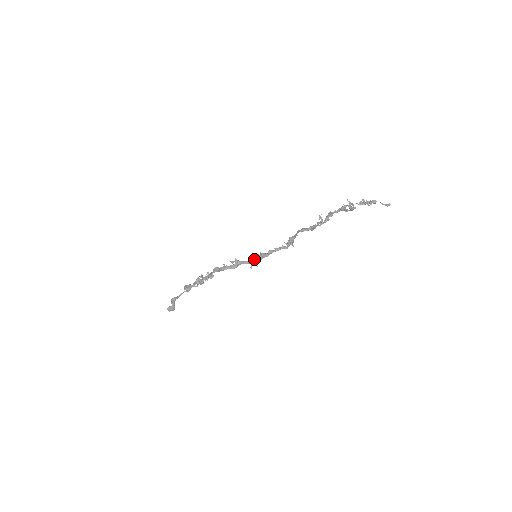
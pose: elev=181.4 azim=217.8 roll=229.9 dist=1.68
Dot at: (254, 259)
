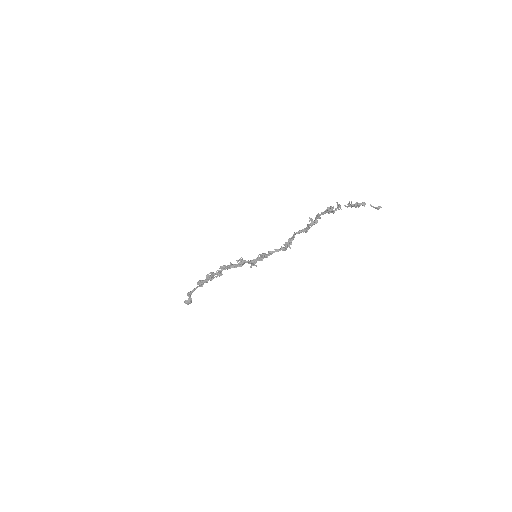
Dot at: (256, 259)
